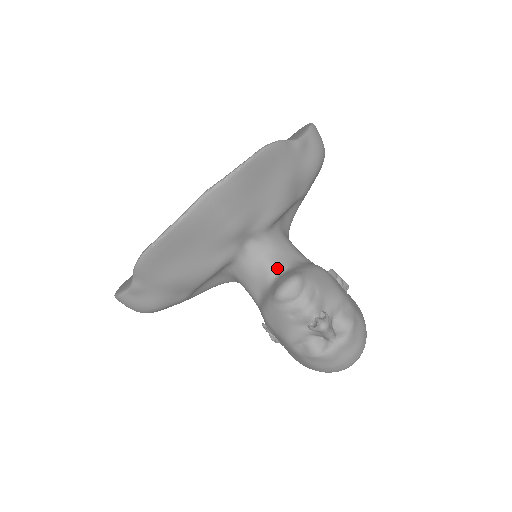
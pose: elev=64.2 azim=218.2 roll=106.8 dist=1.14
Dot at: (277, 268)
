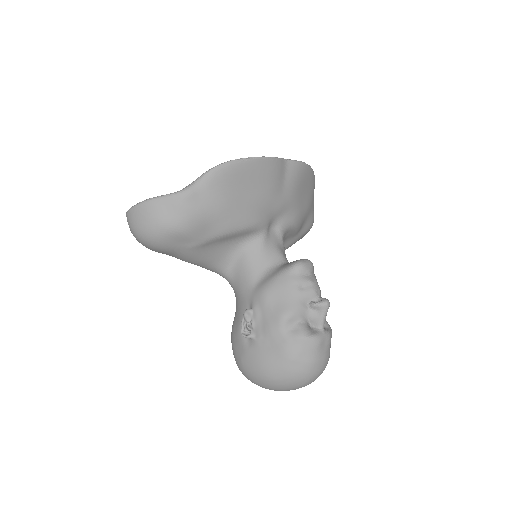
Dot at: (286, 259)
